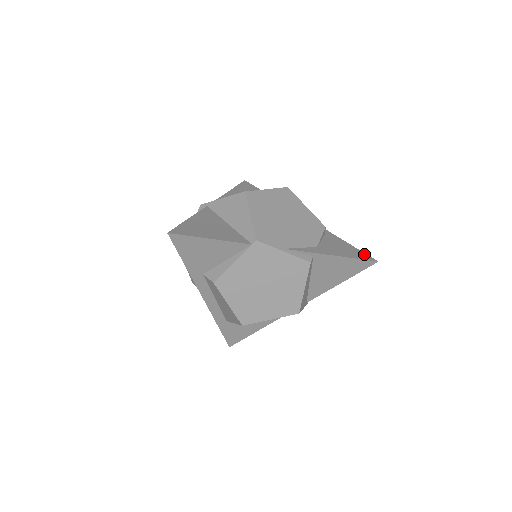
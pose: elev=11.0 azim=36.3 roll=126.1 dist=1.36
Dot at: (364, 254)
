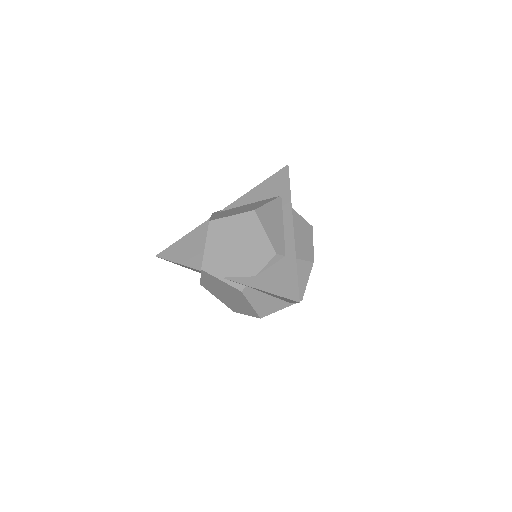
Dot at: (295, 290)
